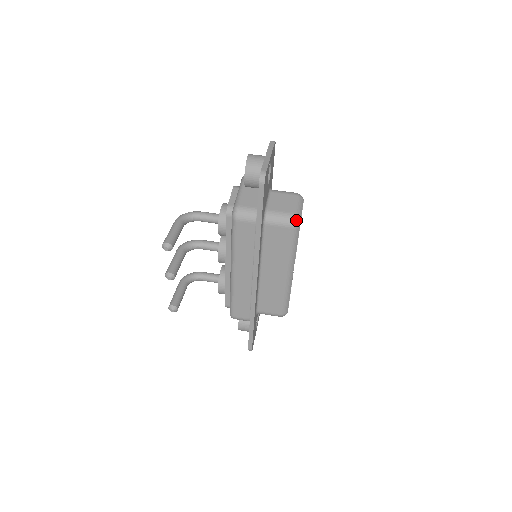
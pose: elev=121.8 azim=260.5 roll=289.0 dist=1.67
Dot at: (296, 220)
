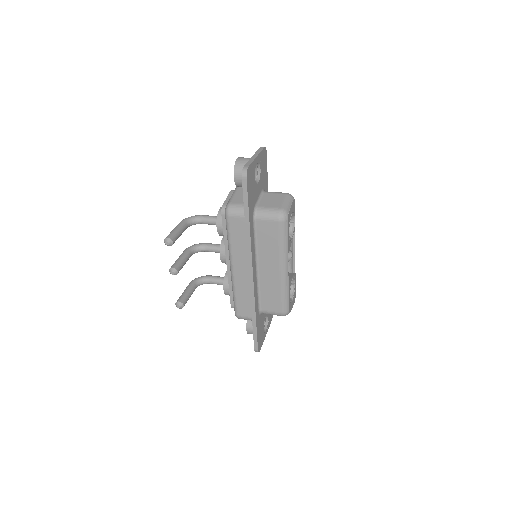
Dot at: (283, 214)
